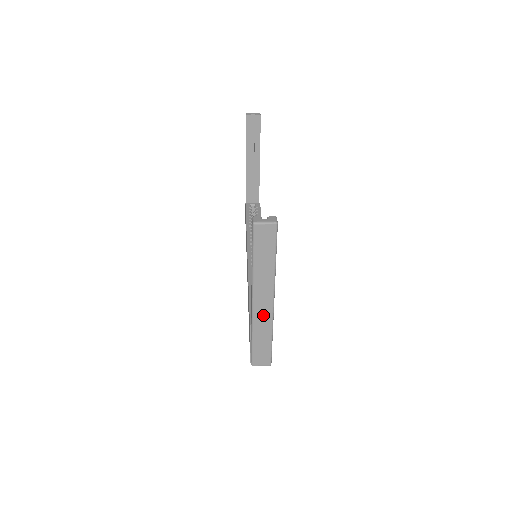
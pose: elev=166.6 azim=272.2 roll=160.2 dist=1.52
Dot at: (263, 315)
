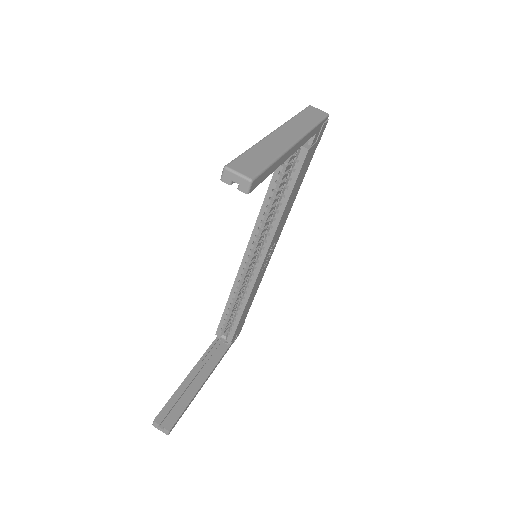
Dot at: occluded
